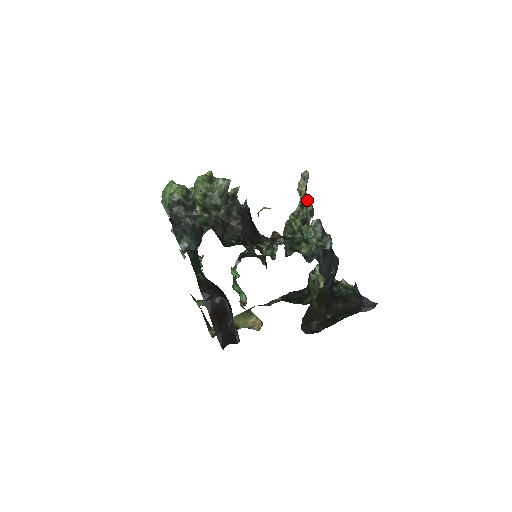
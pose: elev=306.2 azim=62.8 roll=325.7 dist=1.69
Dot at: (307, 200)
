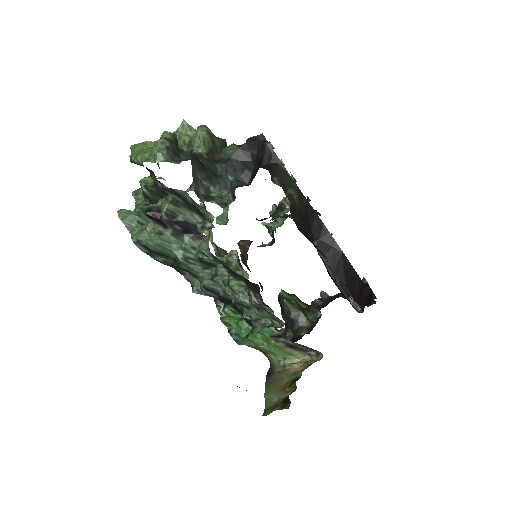
Dot at: (215, 245)
